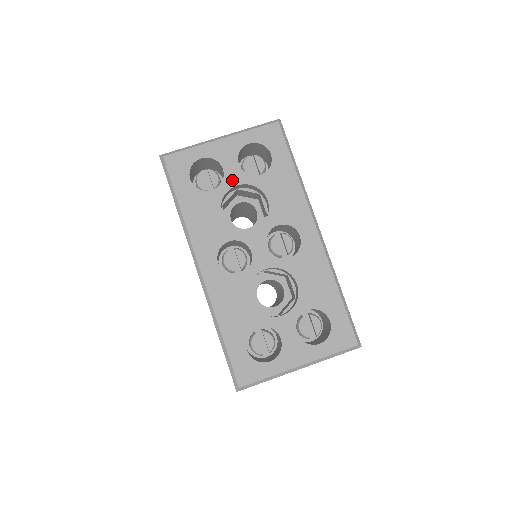
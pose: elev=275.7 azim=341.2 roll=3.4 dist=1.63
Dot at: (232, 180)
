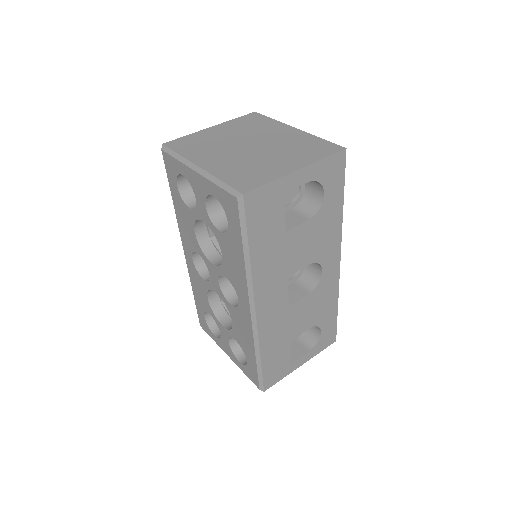
Dot at: (201, 214)
